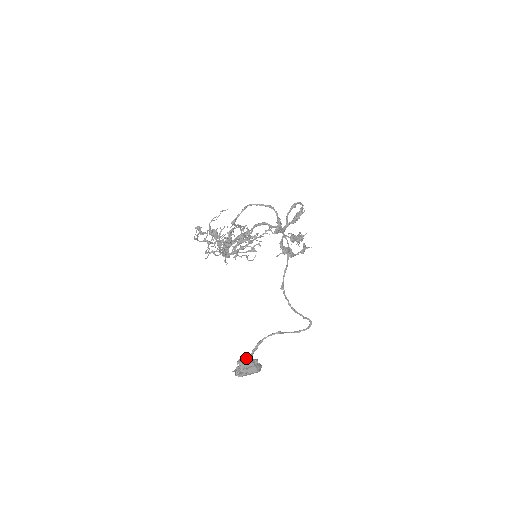
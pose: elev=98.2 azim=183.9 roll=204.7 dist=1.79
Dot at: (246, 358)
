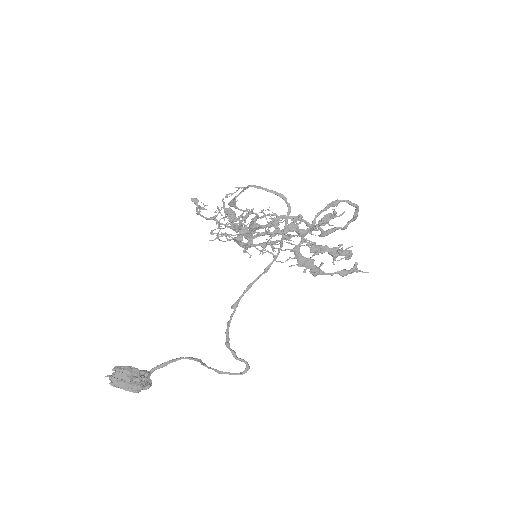
Dot at: (126, 368)
